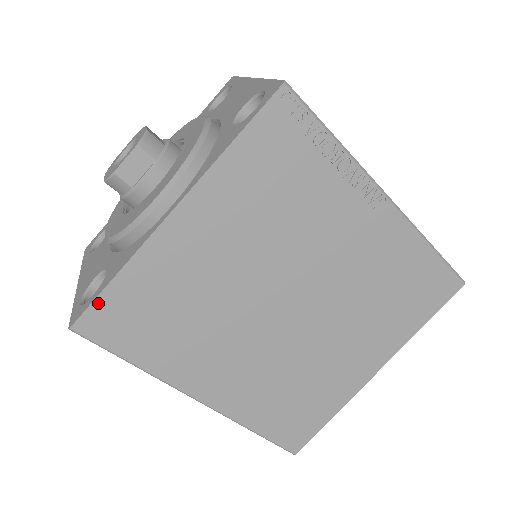
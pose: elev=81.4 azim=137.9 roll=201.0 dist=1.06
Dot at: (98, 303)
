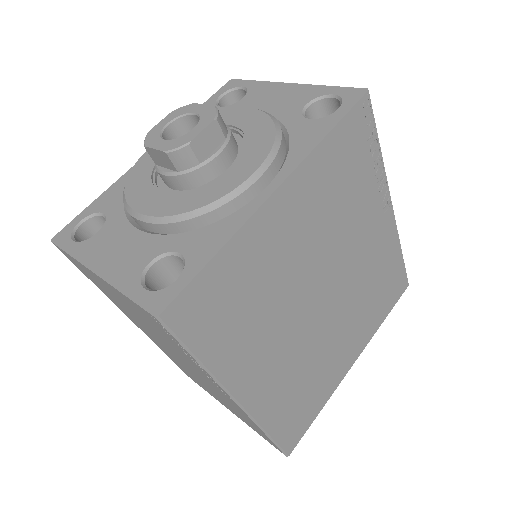
Dot at: (193, 285)
